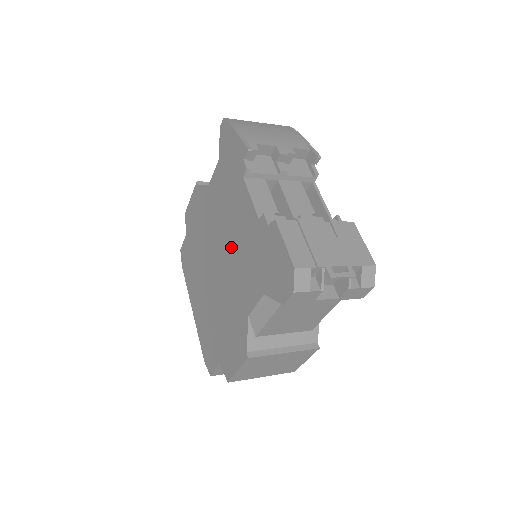
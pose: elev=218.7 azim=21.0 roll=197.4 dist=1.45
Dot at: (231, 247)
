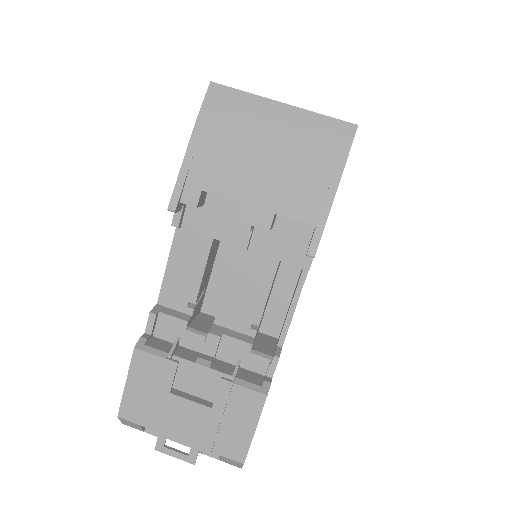
Dot at: occluded
